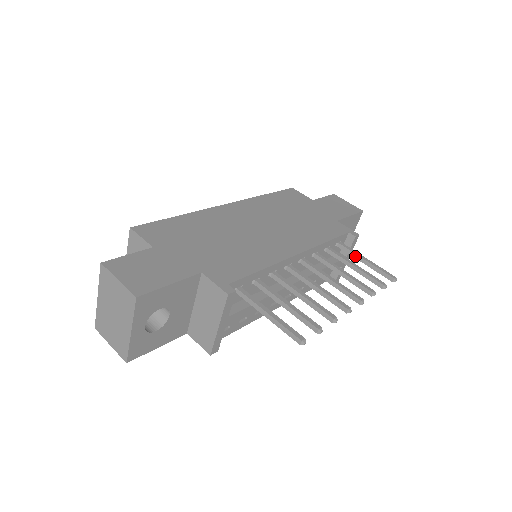
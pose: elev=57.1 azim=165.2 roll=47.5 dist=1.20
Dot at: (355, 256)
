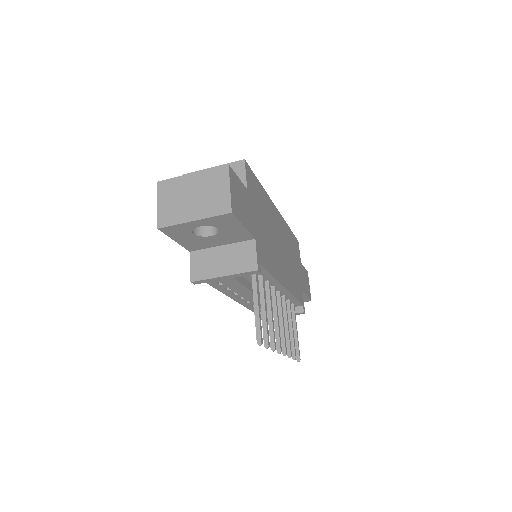
Dot at: (294, 322)
